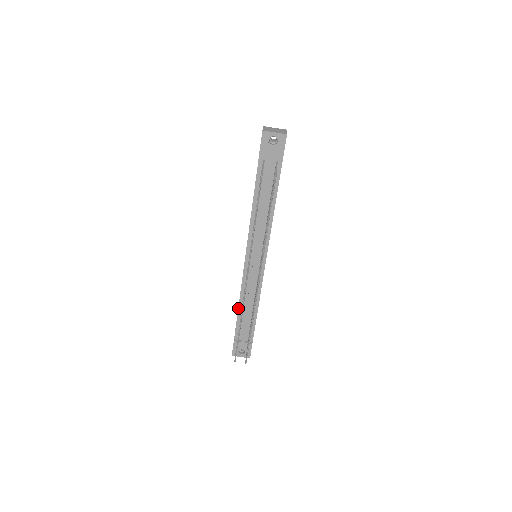
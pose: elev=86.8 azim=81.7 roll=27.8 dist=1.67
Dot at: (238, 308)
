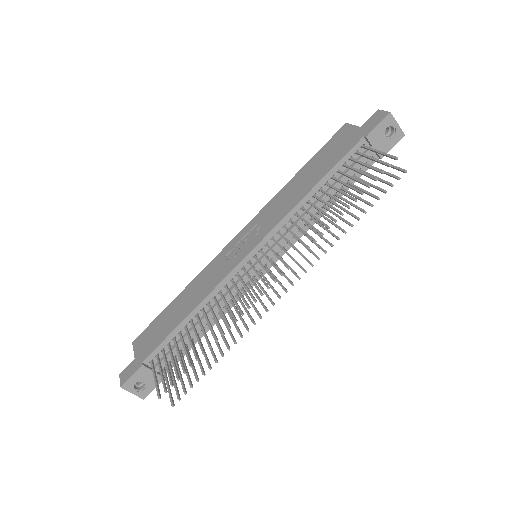
Dot at: (186, 317)
